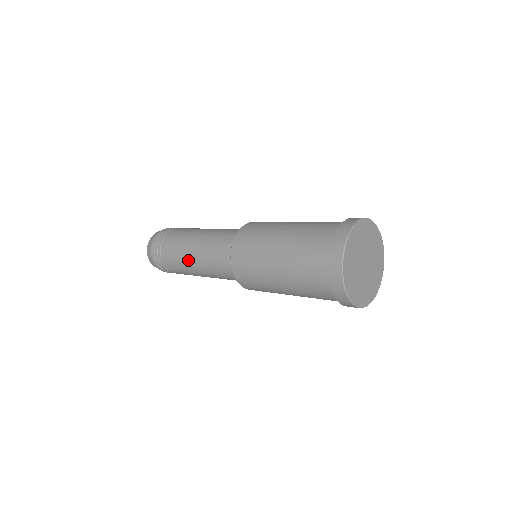
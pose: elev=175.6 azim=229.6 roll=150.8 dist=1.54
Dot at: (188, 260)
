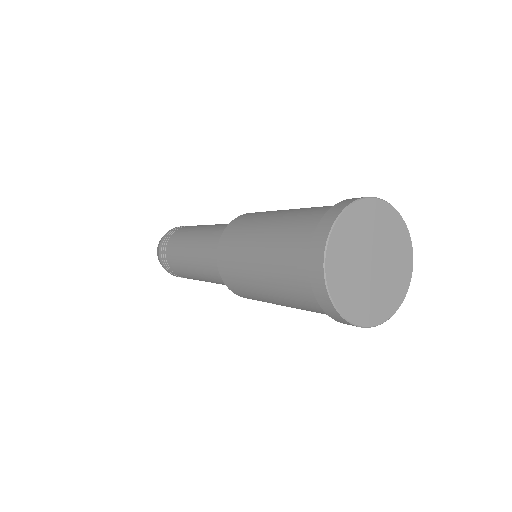
Dot at: (187, 245)
